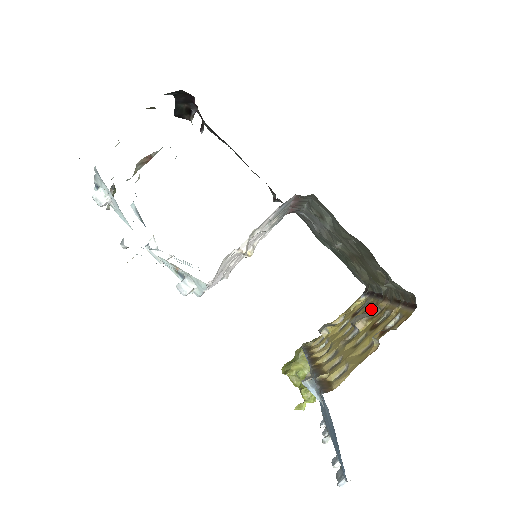
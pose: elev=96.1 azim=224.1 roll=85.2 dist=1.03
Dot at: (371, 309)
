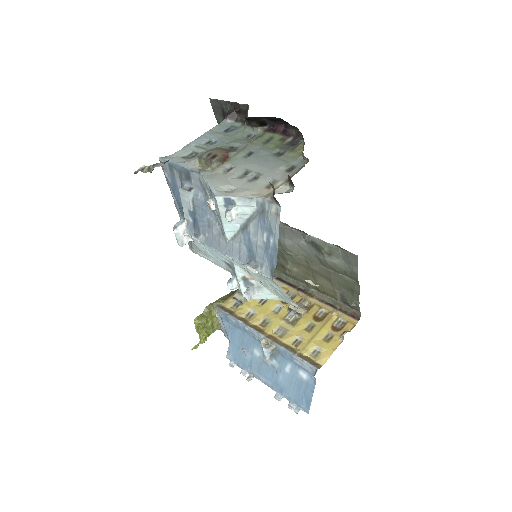
Dot at: (294, 297)
